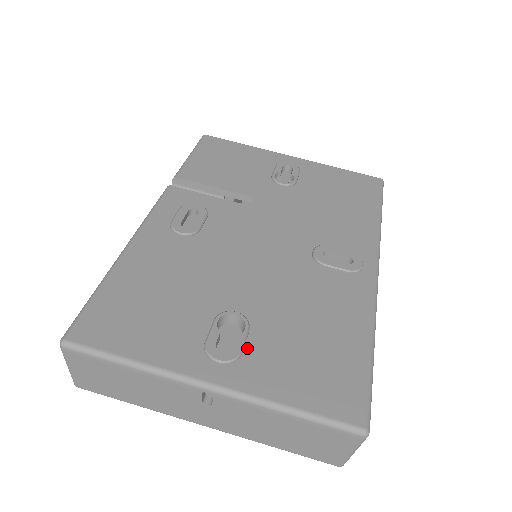
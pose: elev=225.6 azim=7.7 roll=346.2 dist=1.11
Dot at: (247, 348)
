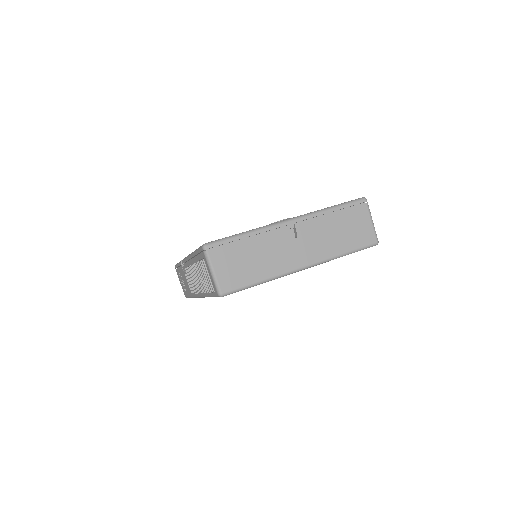
Dot at: occluded
